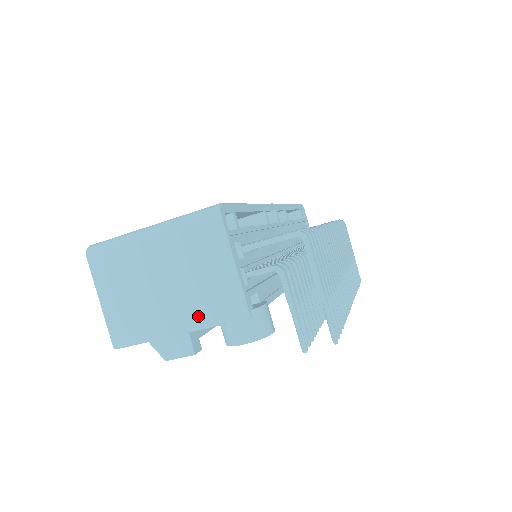
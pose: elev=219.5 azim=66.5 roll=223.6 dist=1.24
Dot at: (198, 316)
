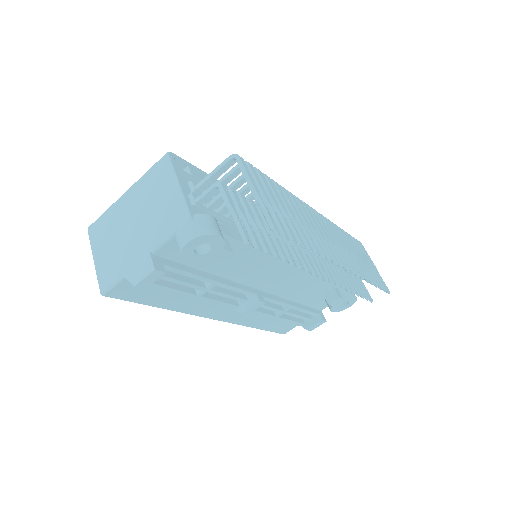
Dot at: (156, 236)
